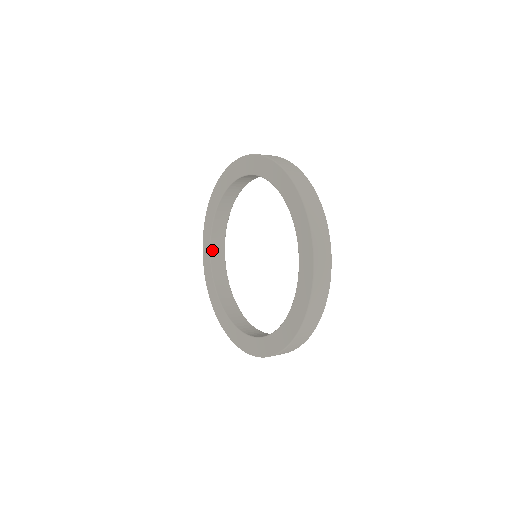
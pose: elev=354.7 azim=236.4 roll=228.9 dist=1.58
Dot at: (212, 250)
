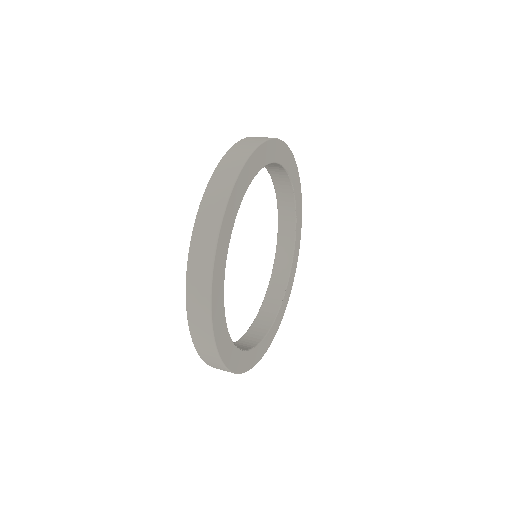
Dot at: (280, 208)
